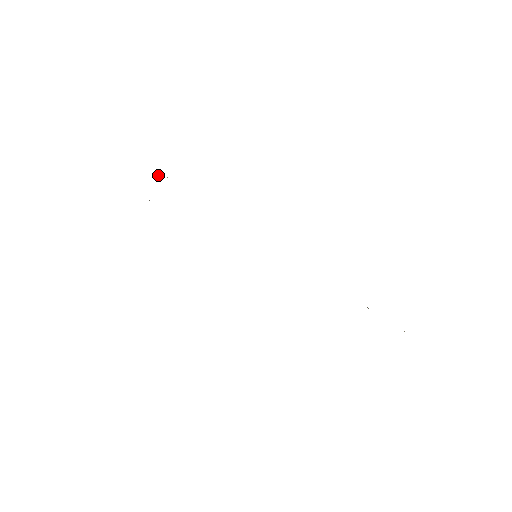
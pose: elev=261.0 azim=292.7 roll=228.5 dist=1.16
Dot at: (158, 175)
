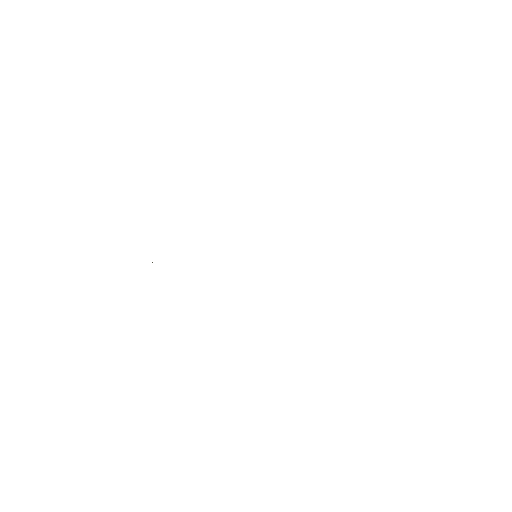
Dot at: occluded
